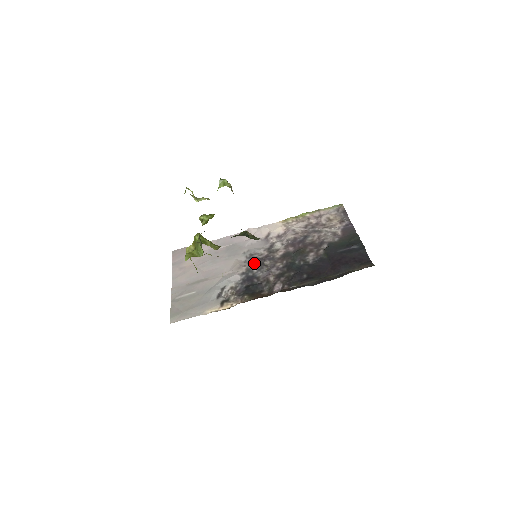
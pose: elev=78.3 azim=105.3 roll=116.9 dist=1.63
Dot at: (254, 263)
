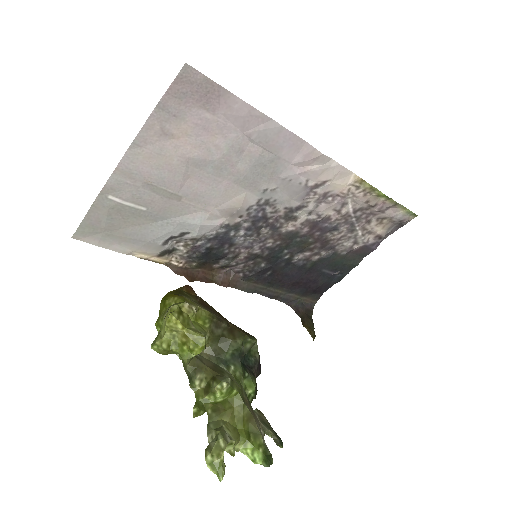
Dot at: (253, 221)
